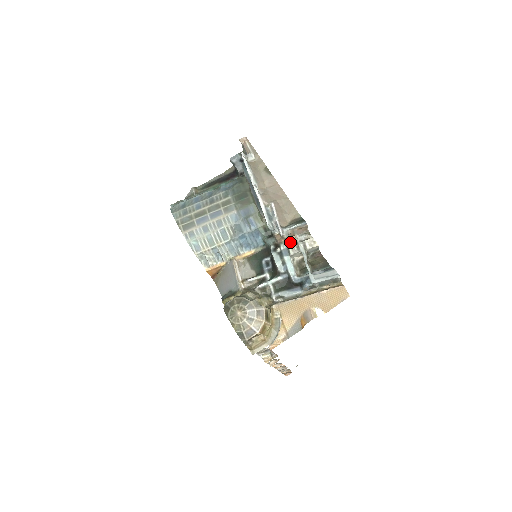
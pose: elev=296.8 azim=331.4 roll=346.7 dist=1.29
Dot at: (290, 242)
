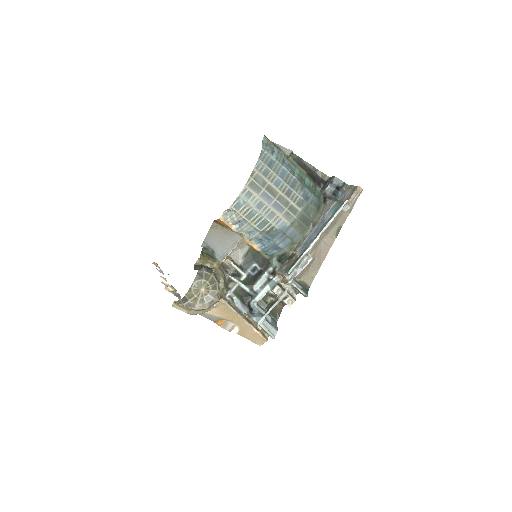
Dot at: (283, 282)
